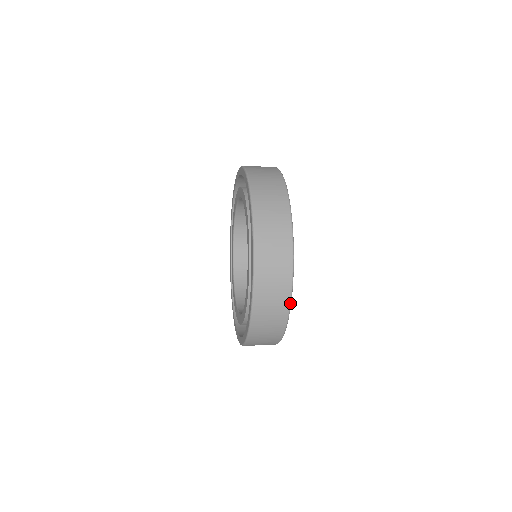
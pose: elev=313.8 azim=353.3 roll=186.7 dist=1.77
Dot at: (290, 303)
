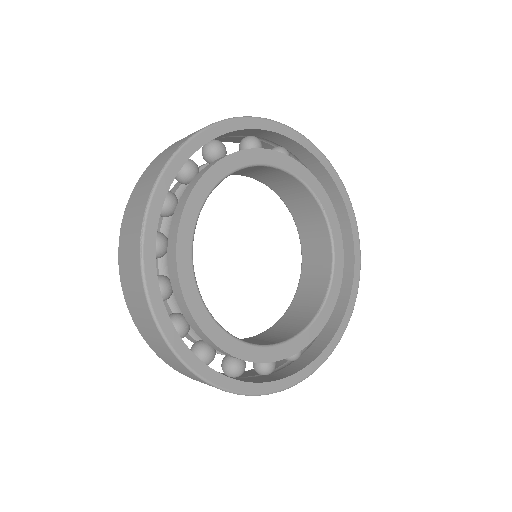
Dot at: (241, 394)
